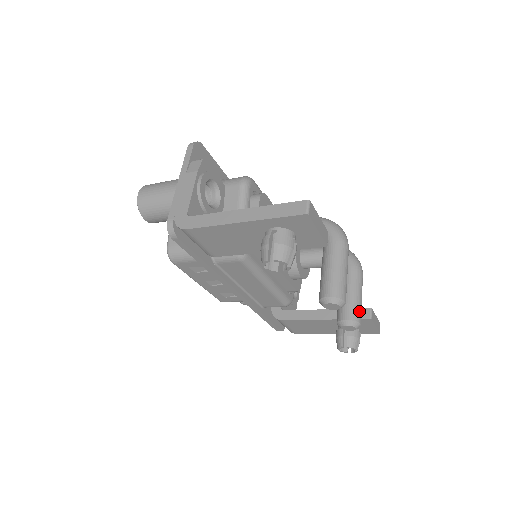
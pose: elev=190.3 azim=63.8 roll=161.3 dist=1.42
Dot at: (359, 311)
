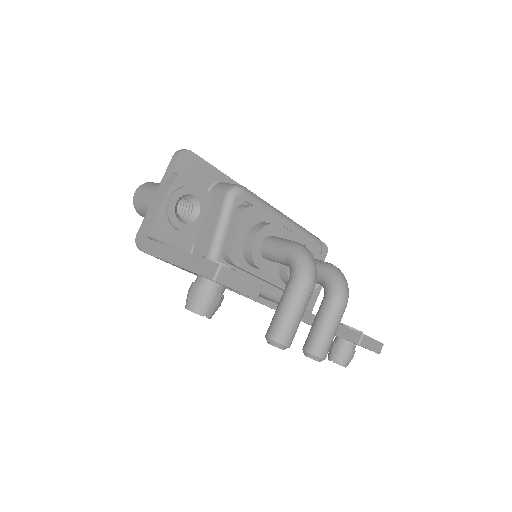
Dot at: (324, 346)
